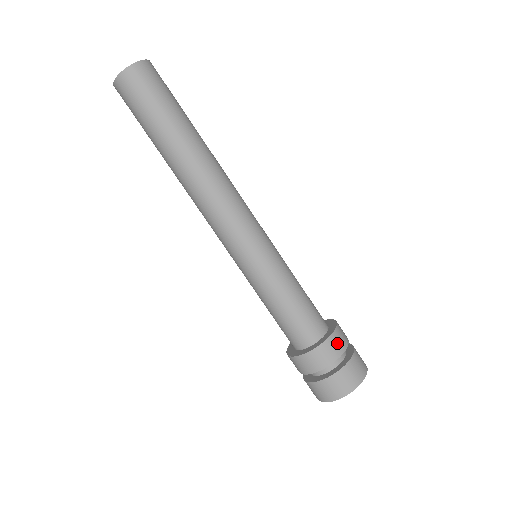
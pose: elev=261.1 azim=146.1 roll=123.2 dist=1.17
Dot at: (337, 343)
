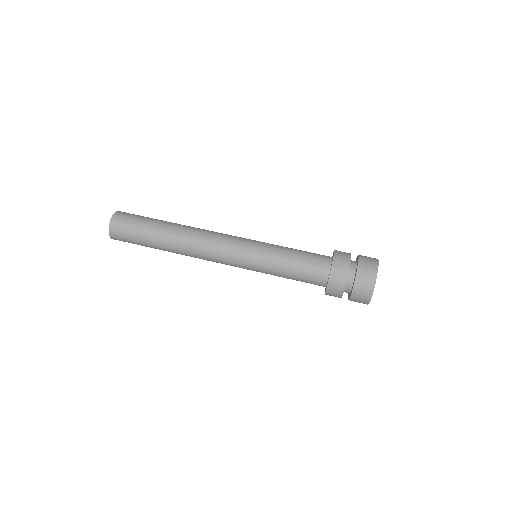
Dot at: (340, 267)
